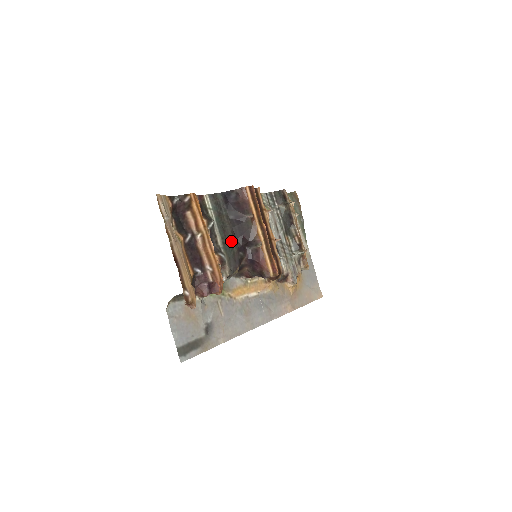
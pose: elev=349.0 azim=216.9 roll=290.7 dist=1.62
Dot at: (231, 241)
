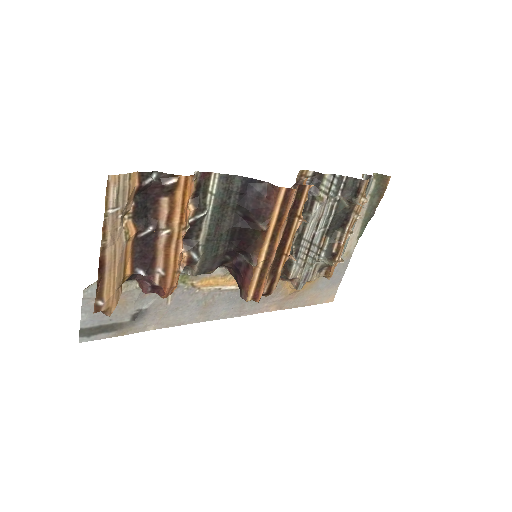
Dot at: (221, 240)
